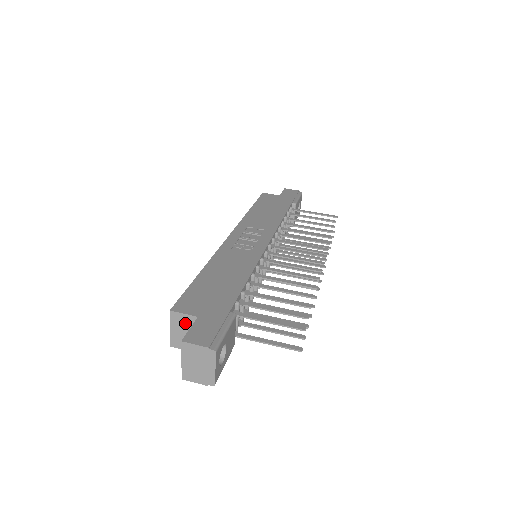
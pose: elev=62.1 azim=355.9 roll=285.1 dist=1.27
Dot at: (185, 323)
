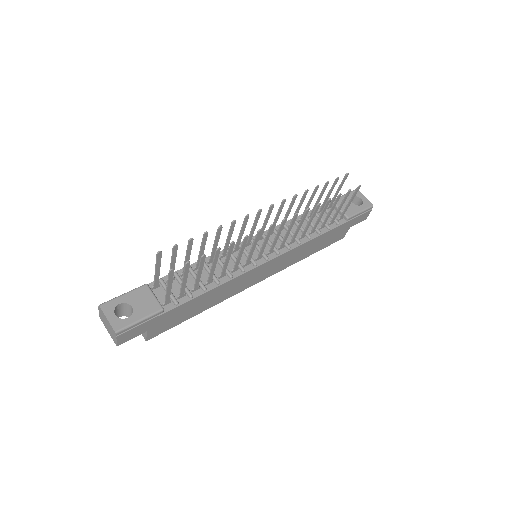
Dot at: occluded
